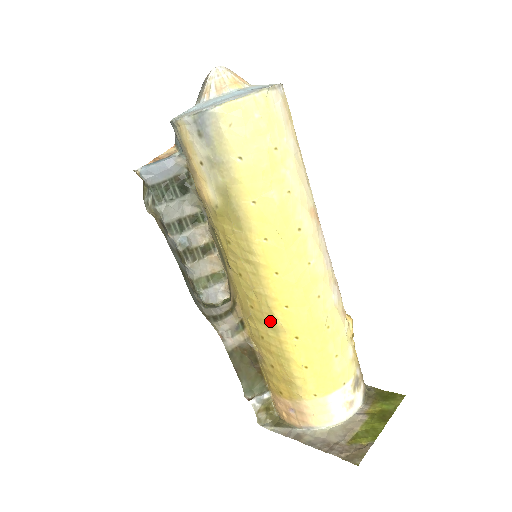
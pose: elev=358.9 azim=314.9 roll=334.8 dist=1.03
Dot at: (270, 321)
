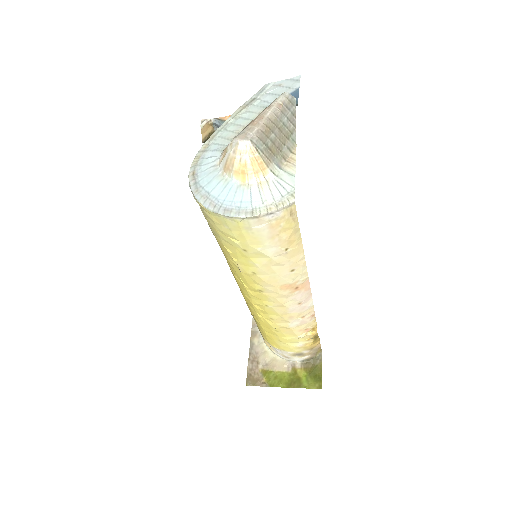
Dot at: occluded
